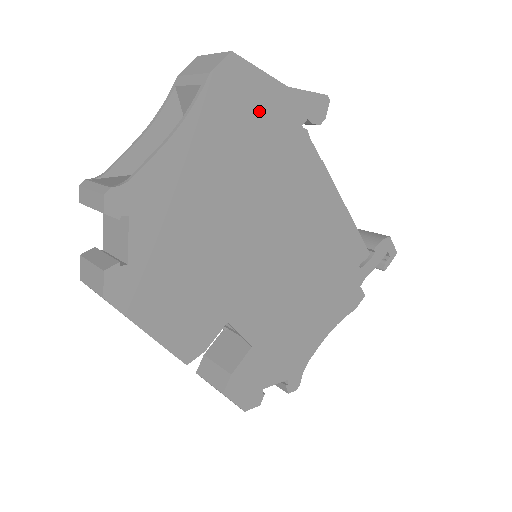
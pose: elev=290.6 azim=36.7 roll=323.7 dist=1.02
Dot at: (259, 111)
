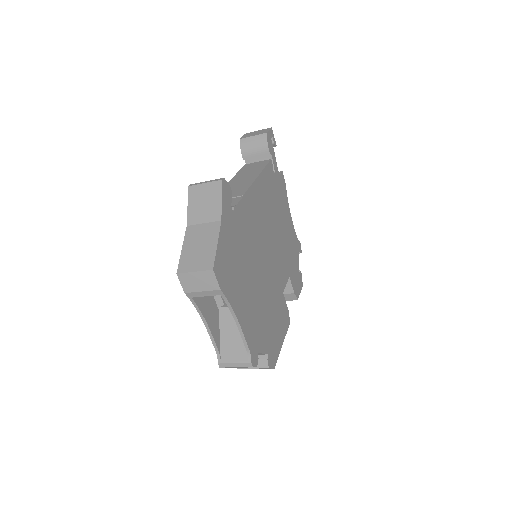
Dot at: (230, 251)
